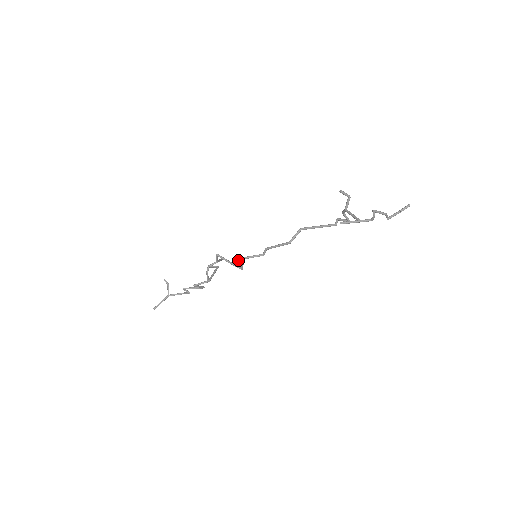
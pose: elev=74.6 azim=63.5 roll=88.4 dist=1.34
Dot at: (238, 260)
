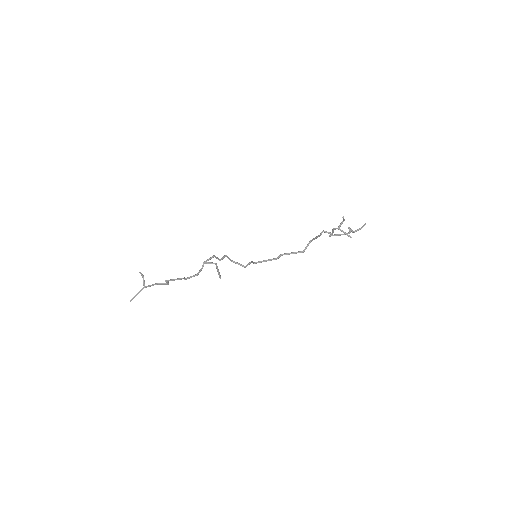
Dot at: (254, 262)
